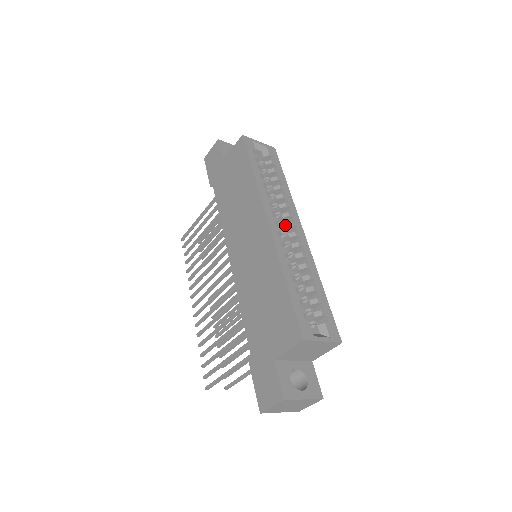
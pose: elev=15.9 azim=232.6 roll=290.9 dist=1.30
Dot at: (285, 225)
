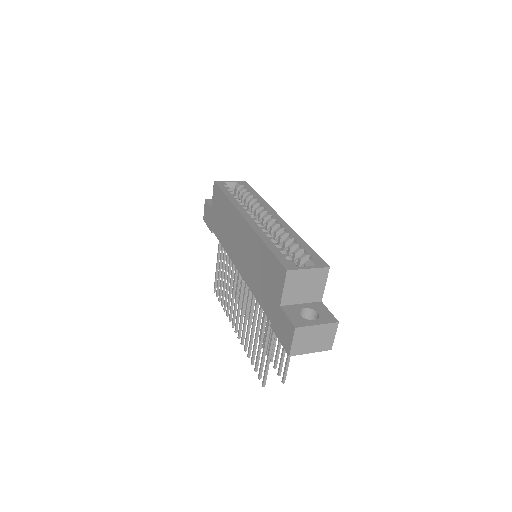
Dot at: (263, 218)
